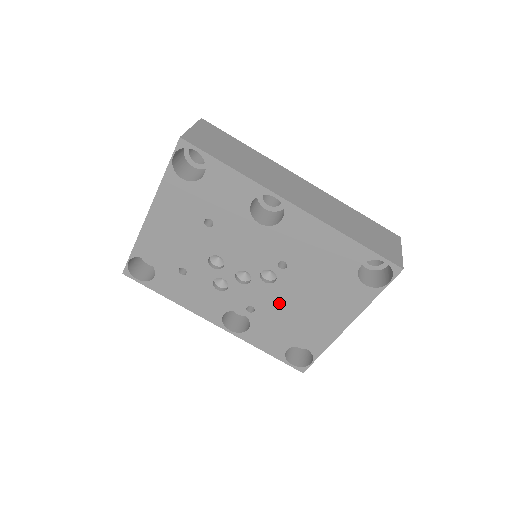
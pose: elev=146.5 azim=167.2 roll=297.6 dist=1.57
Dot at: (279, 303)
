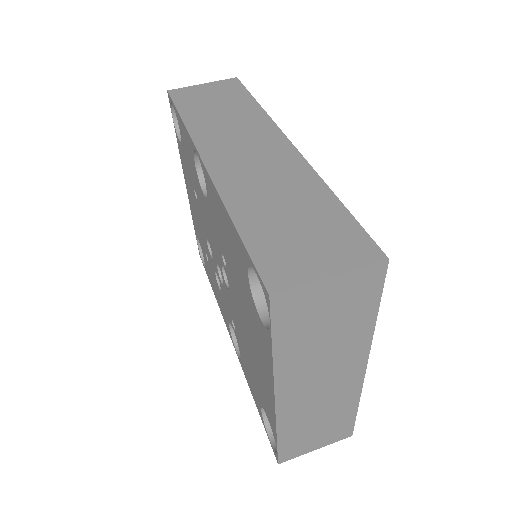
Dot at: (239, 324)
